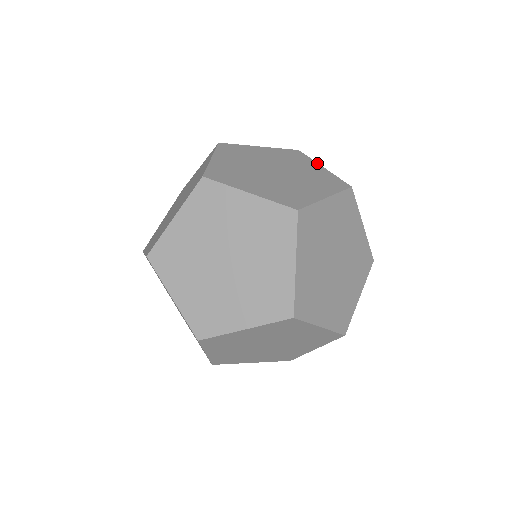
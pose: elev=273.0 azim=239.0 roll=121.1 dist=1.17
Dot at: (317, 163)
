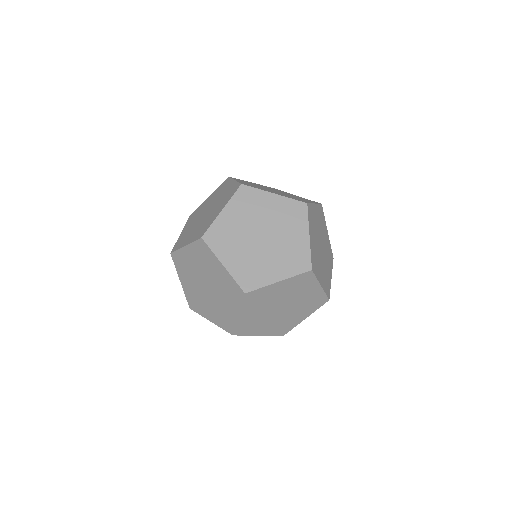
Dot at: (267, 192)
